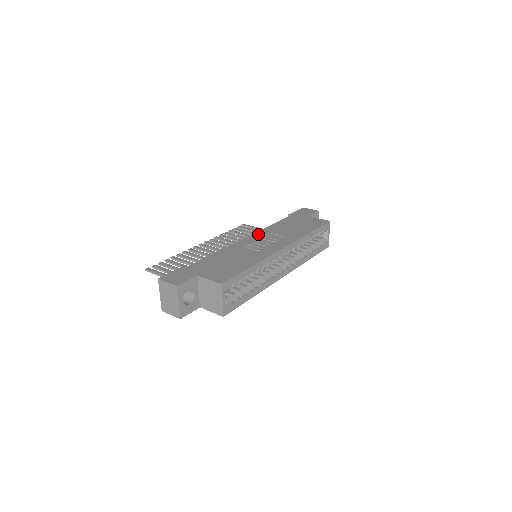
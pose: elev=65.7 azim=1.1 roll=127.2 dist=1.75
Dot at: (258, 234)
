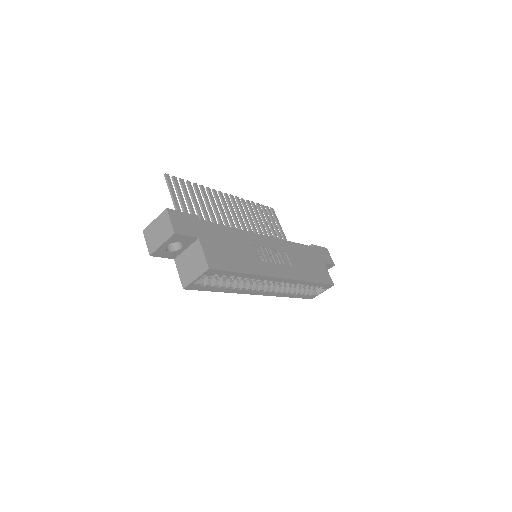
Dot at: (276, 241)
